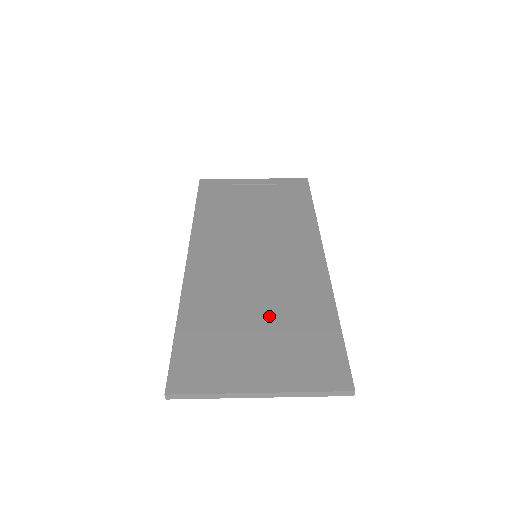
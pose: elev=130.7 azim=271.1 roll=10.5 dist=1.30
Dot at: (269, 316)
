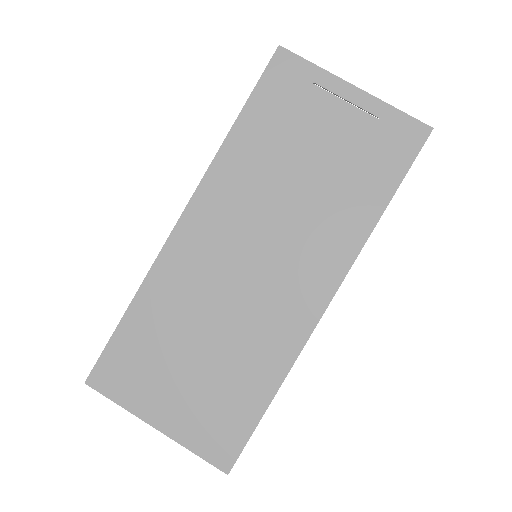
Dot at: (212, 355)
